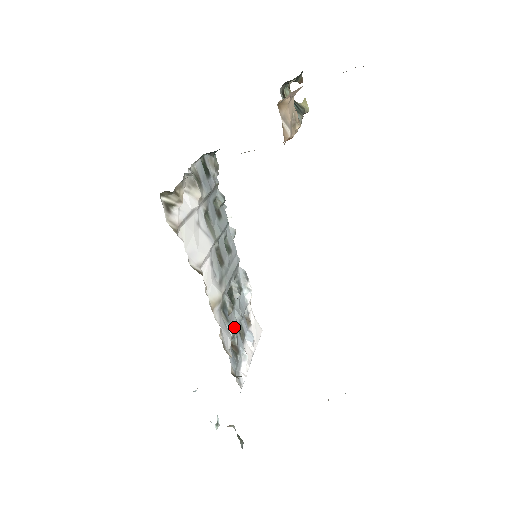
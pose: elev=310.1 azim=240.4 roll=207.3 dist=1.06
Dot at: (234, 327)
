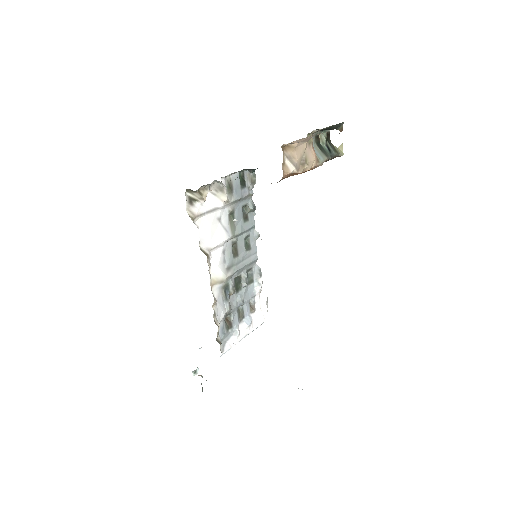
Dot at: (232, 306)
